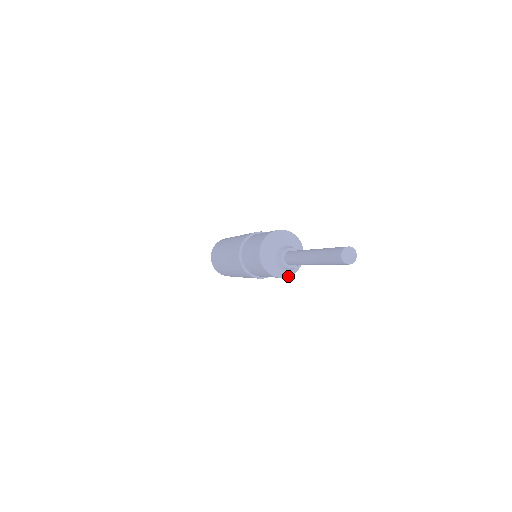
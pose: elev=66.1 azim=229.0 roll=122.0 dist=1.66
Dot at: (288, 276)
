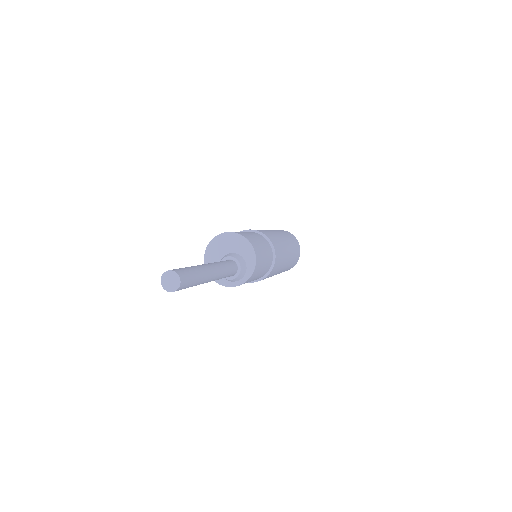
Dot at: (225, 285)
